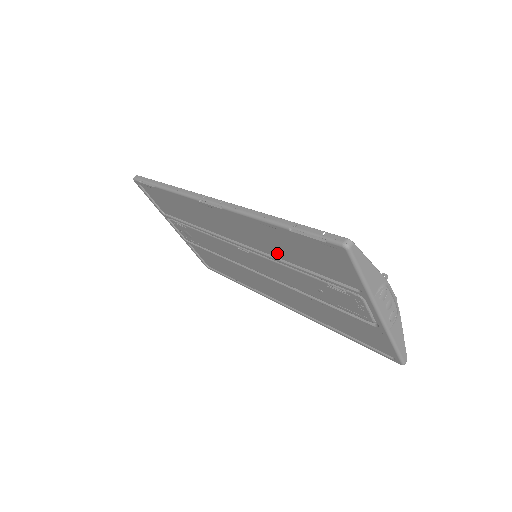
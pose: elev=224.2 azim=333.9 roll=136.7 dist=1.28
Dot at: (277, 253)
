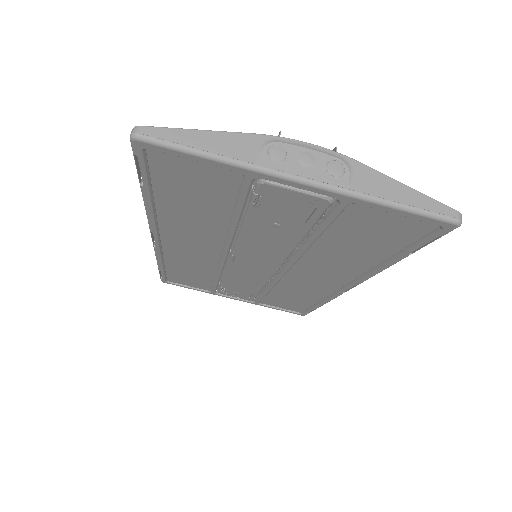
Dot at: (216, 228)
